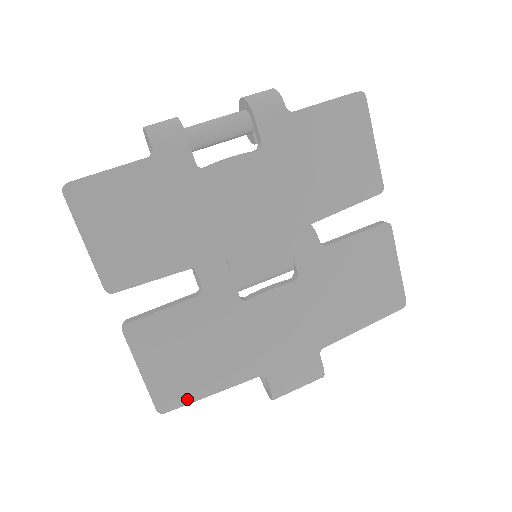
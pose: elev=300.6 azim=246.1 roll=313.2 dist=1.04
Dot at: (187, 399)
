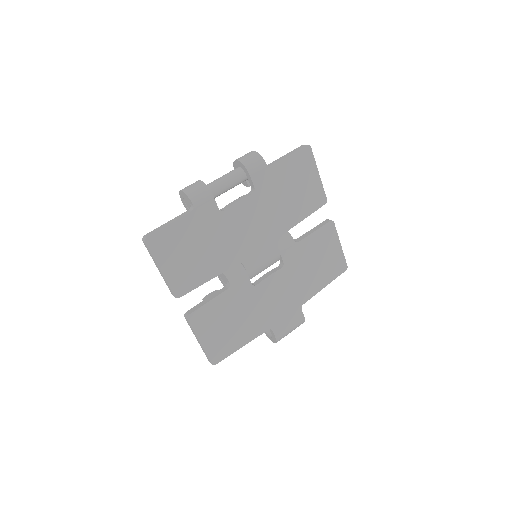
Dot at: (228, 353)
